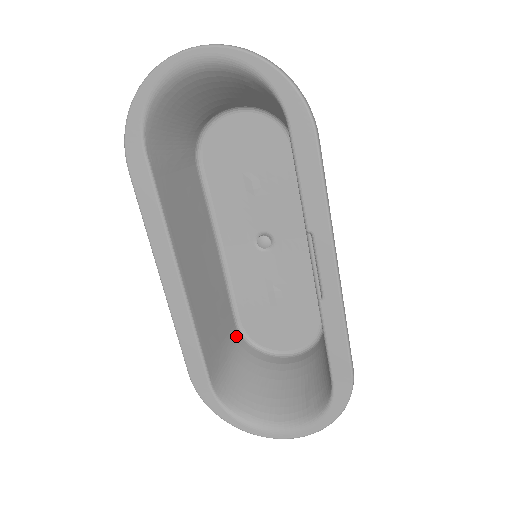
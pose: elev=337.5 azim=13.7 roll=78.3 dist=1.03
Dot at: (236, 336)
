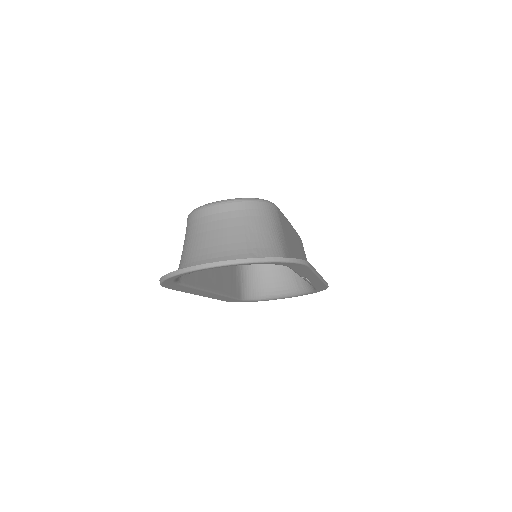
Dot at: occluded
